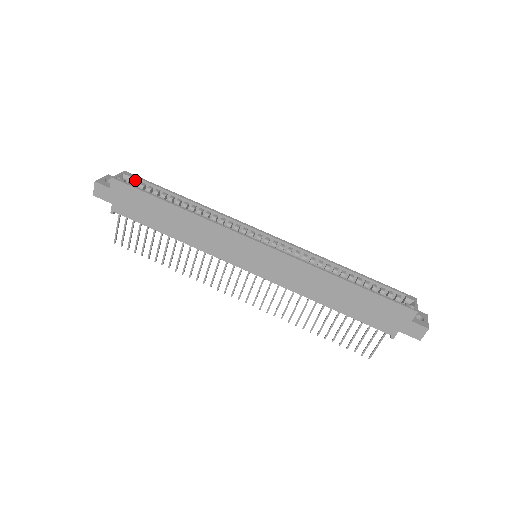
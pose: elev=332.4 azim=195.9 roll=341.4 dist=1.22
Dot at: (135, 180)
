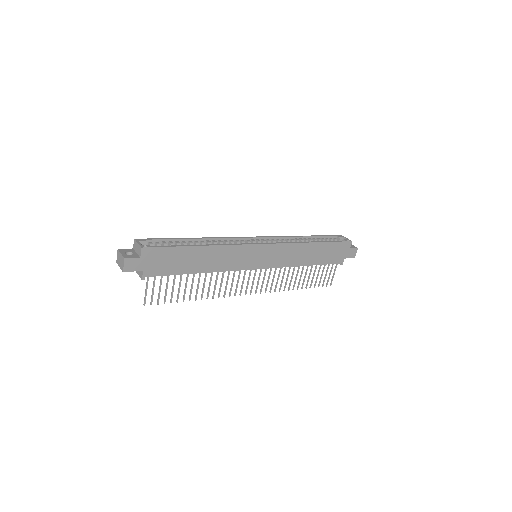
Dot at: (149, 242)
